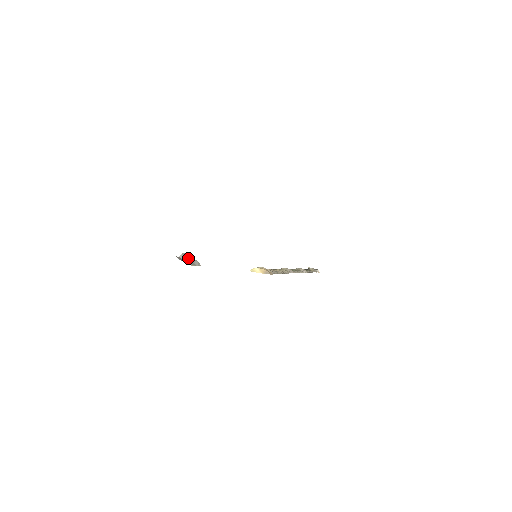
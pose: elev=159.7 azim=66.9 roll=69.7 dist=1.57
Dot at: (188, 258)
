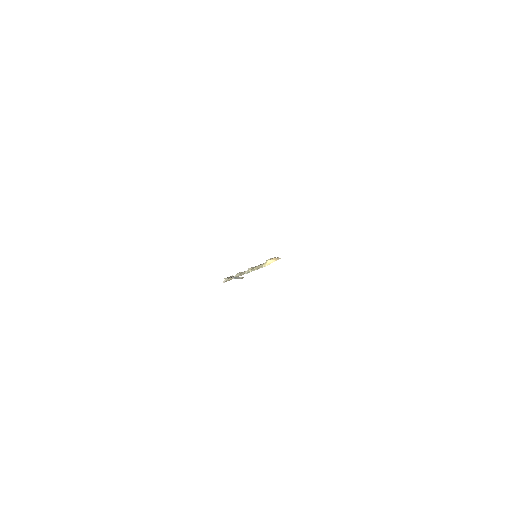
Dot at: (238, 277)
